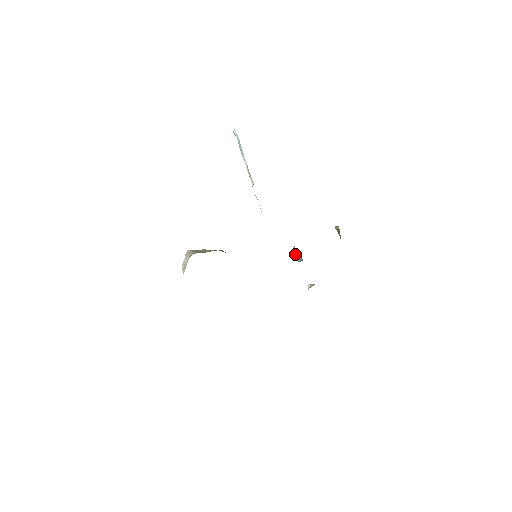
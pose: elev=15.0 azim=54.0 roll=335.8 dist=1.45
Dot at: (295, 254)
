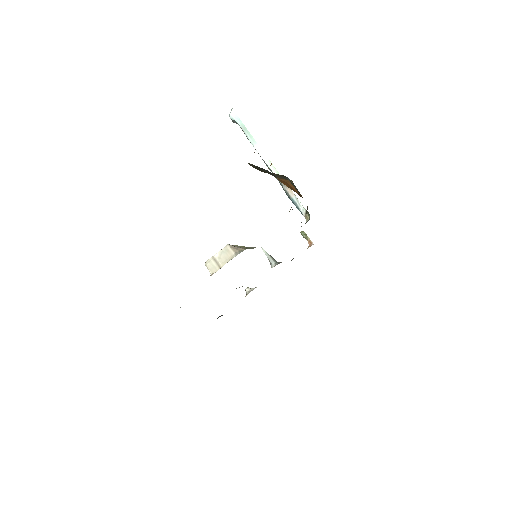
Dot at: (267, 256)
